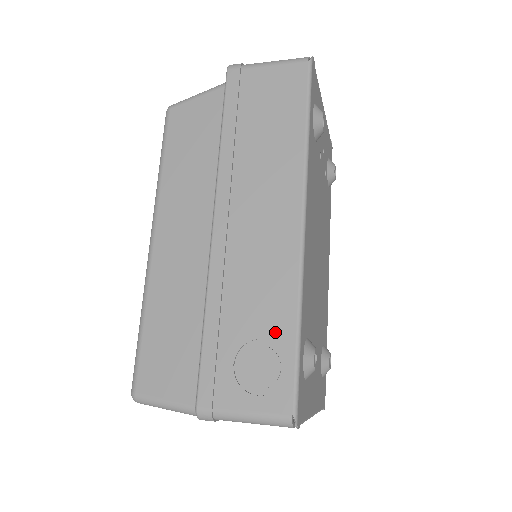
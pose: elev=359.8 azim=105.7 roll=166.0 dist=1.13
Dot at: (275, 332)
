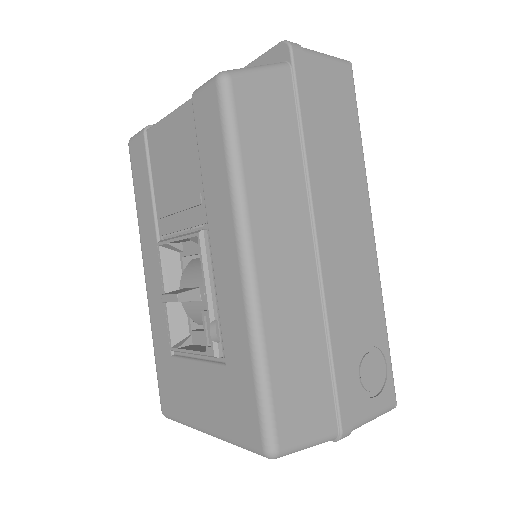
Dot at: (376, 337)
